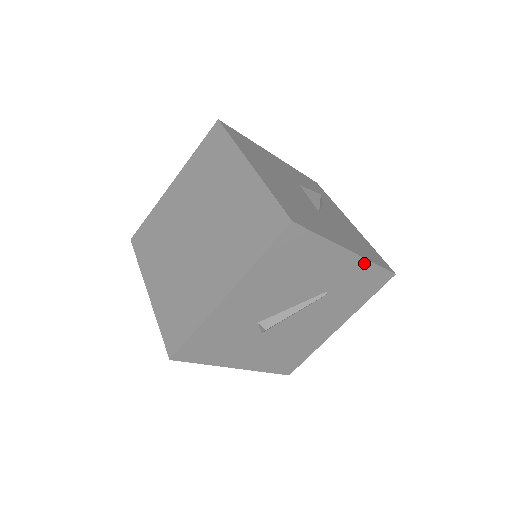
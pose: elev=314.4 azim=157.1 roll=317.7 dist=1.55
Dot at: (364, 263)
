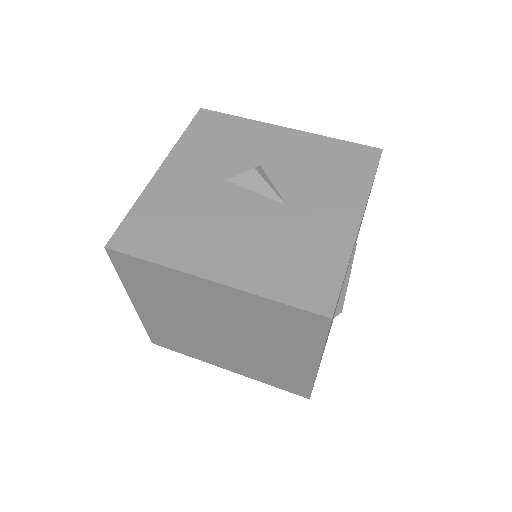
Dot at: occluded
